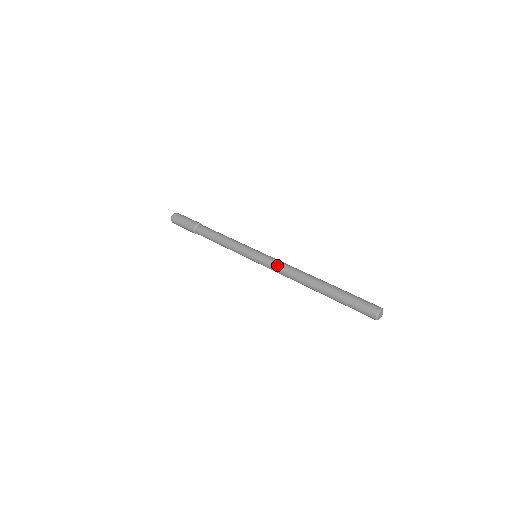
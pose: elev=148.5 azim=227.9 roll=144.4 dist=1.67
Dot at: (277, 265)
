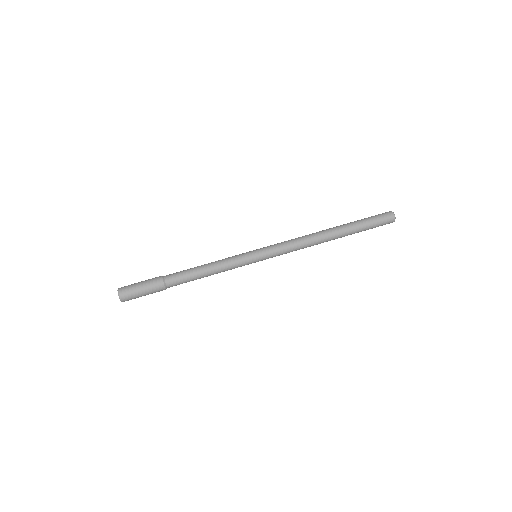
Dot at: (288, 244)
